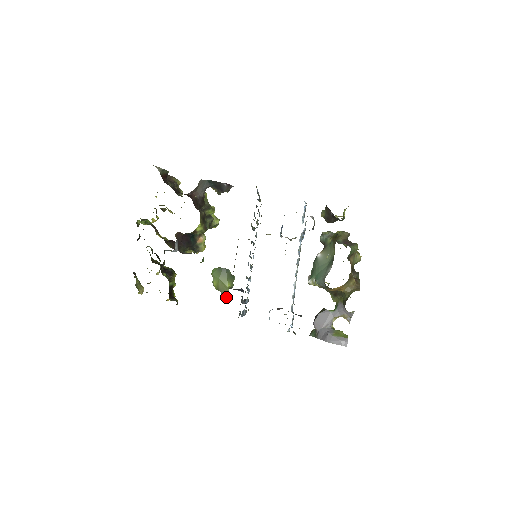
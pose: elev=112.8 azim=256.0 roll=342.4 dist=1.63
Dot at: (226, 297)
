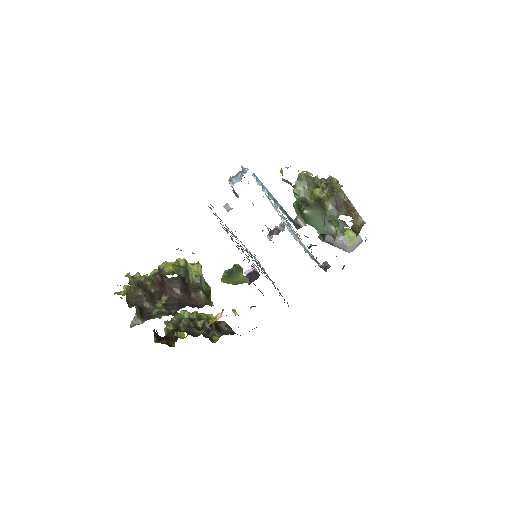
Dot at: occluded
